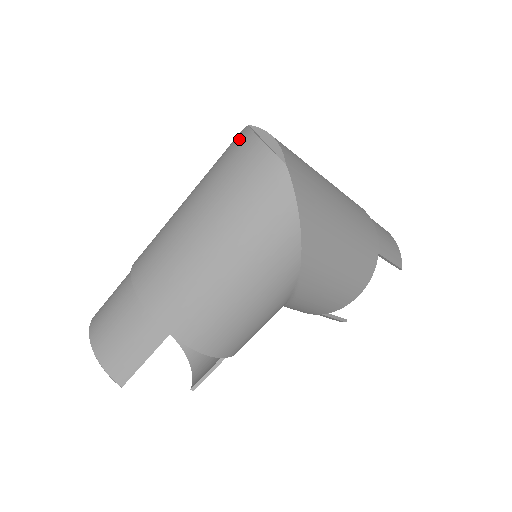
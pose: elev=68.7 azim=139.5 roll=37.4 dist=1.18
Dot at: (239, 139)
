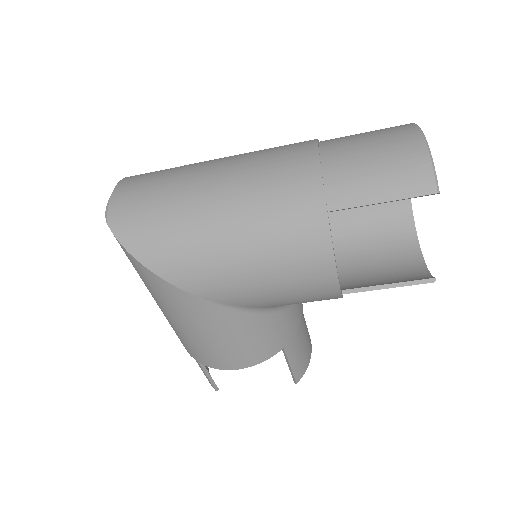
Dot at: occluded
